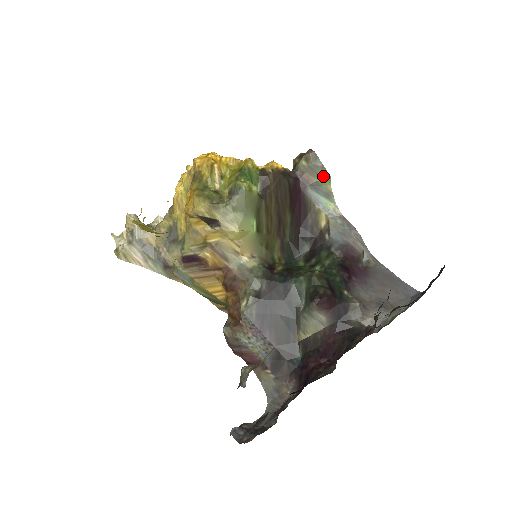
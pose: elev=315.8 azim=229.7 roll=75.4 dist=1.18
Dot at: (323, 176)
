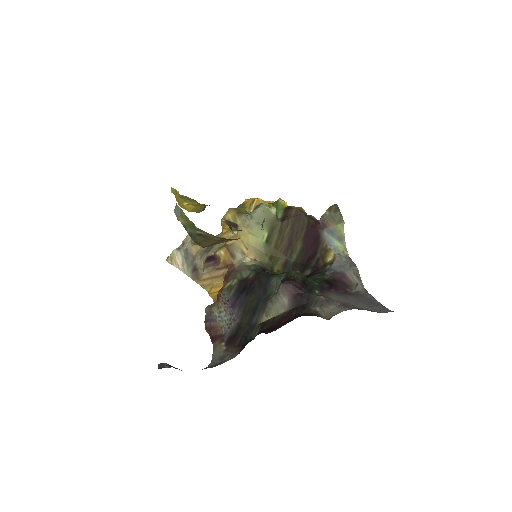
Dot at: (339, 222)
